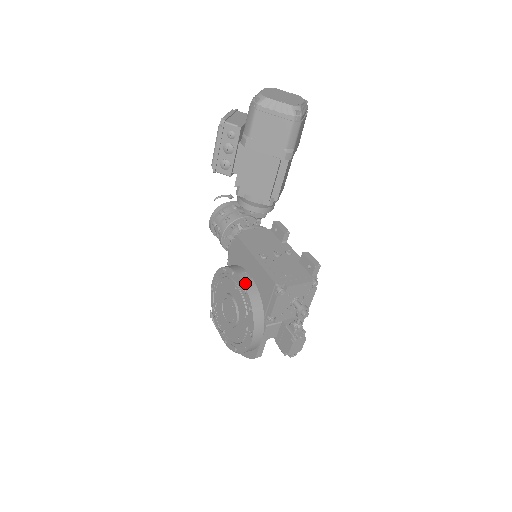
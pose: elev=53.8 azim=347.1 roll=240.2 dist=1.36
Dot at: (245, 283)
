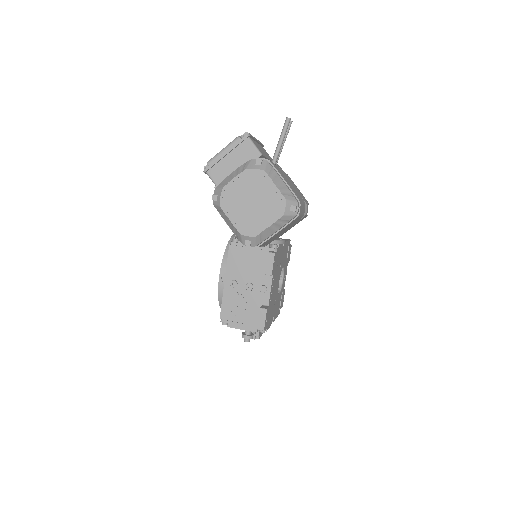
Dot at: (220, 286)
